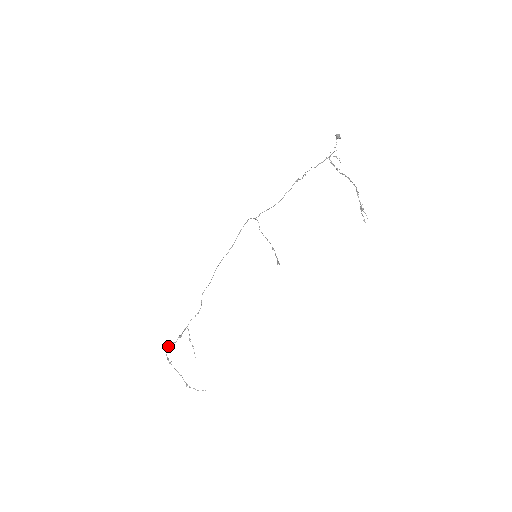
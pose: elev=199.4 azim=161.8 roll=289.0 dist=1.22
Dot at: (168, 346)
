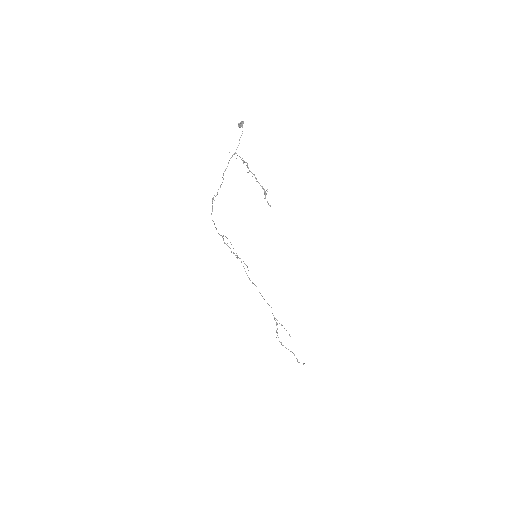
Dot at: occluded
